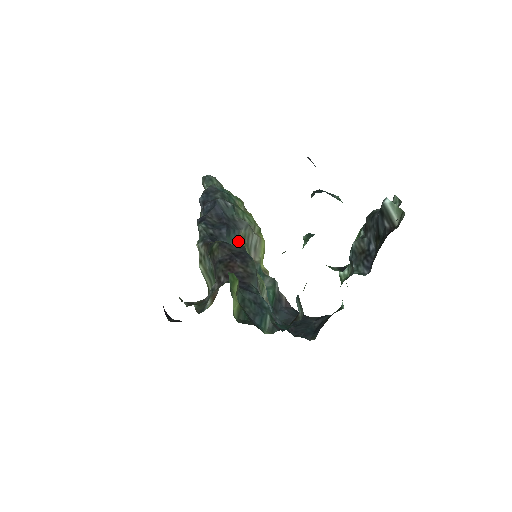
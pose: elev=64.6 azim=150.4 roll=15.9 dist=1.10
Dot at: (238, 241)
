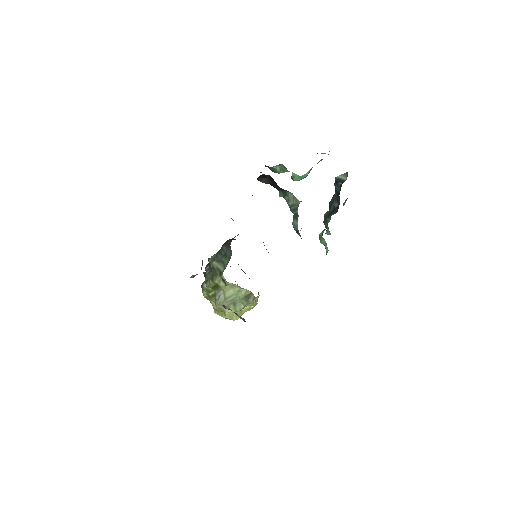
Dot at: occluded
